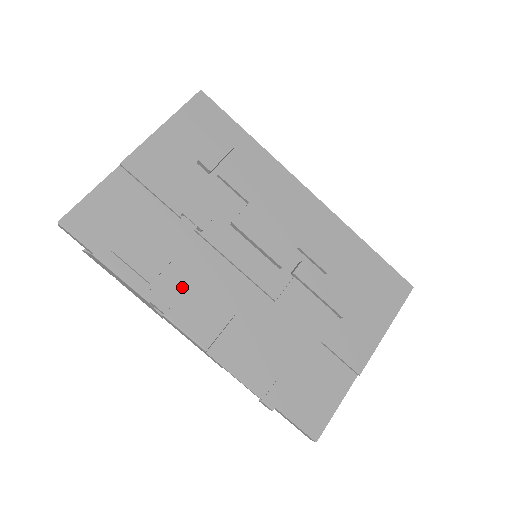
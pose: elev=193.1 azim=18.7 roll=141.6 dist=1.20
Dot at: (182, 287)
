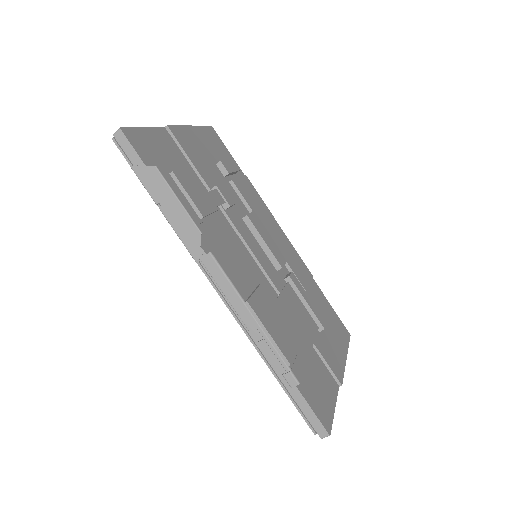
Dot at: (216, 242)
